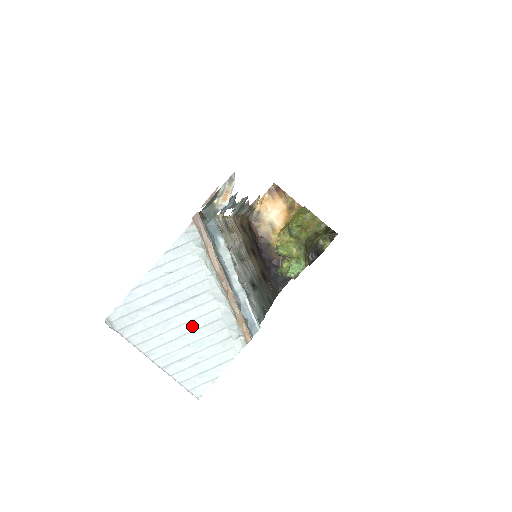
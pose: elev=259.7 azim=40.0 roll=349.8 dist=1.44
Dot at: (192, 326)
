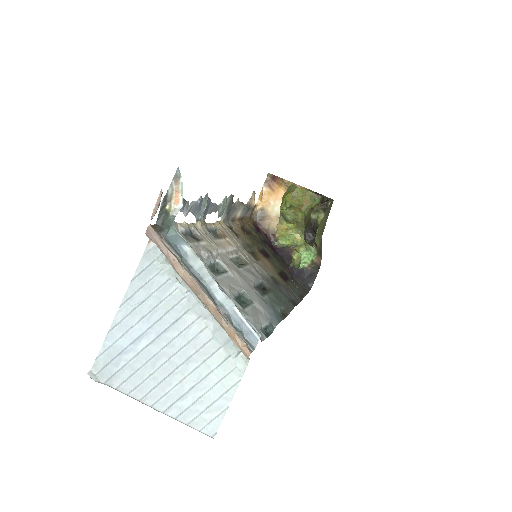
Dot at: (183, 355)
